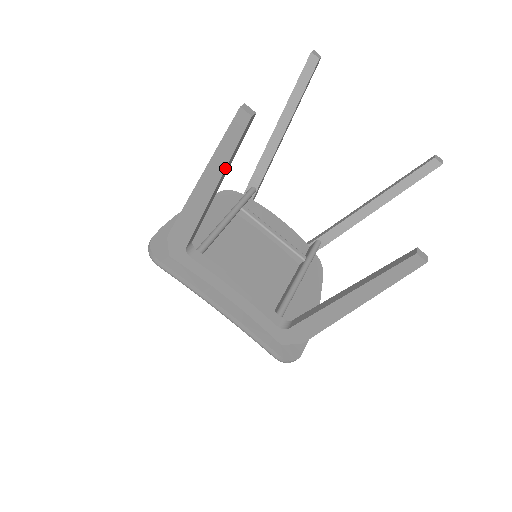
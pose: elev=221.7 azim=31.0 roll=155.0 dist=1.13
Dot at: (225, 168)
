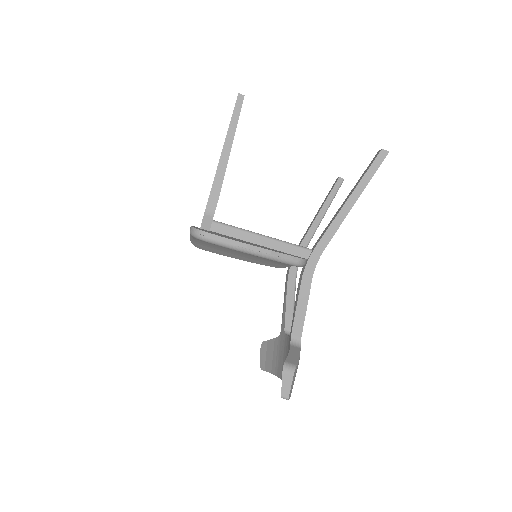
Dot at: occluded
